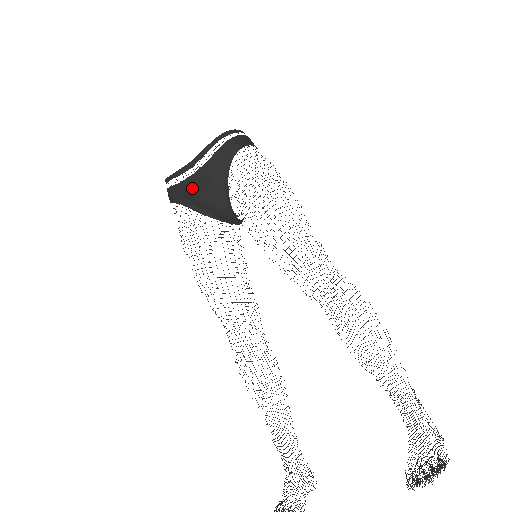
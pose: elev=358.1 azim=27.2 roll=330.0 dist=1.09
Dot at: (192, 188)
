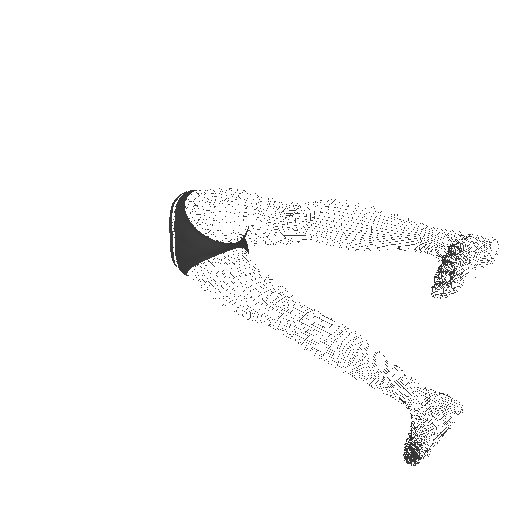
Dot at: (181, 252)
